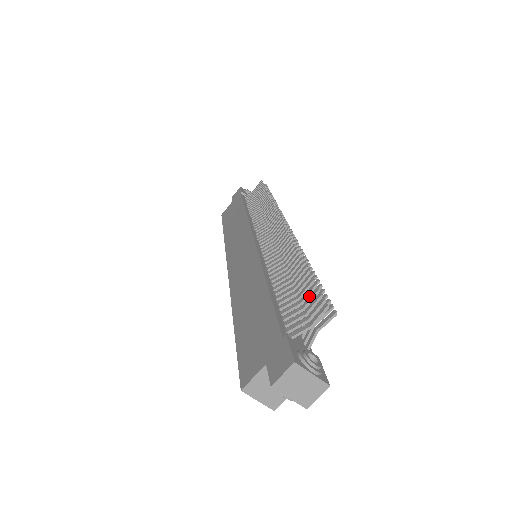
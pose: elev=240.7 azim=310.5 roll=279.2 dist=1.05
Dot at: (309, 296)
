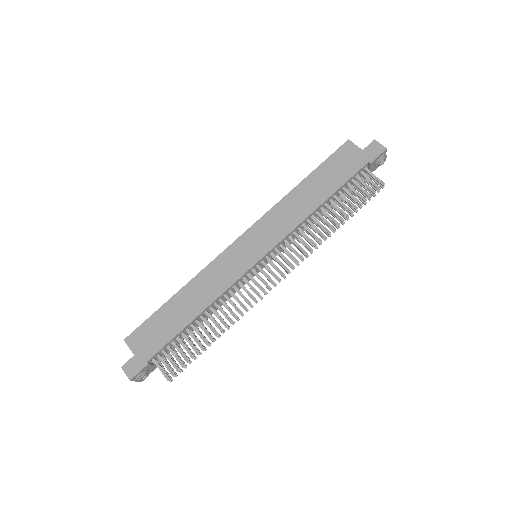
Dot at: (181, 360)
